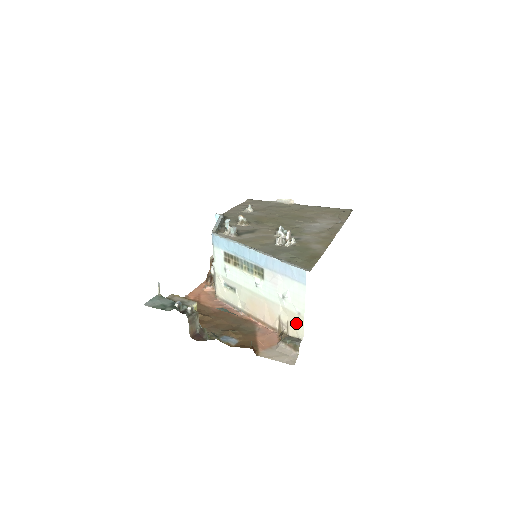
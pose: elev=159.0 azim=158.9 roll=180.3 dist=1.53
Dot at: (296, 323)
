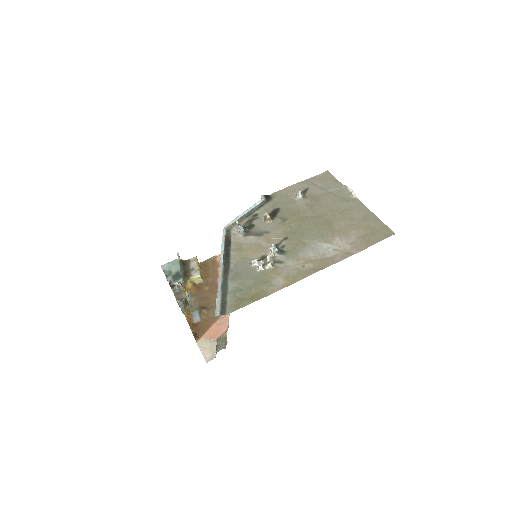
Dot at: occluded
